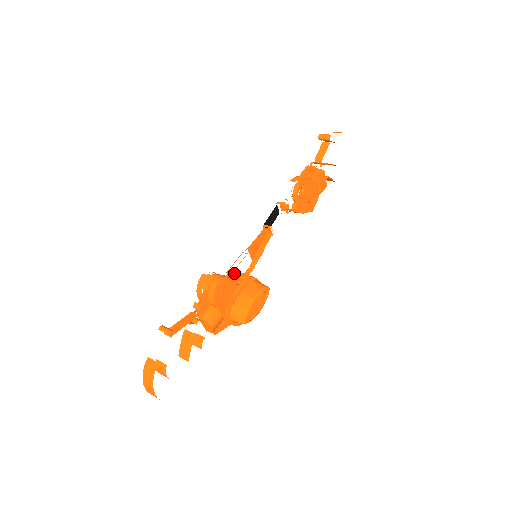
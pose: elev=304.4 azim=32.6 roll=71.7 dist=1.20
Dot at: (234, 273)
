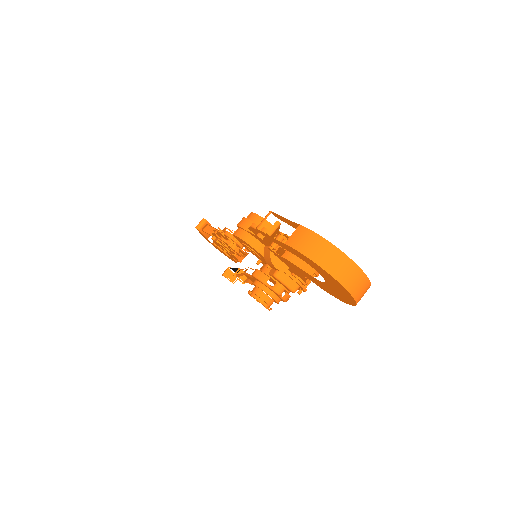
Dot at: occluded
